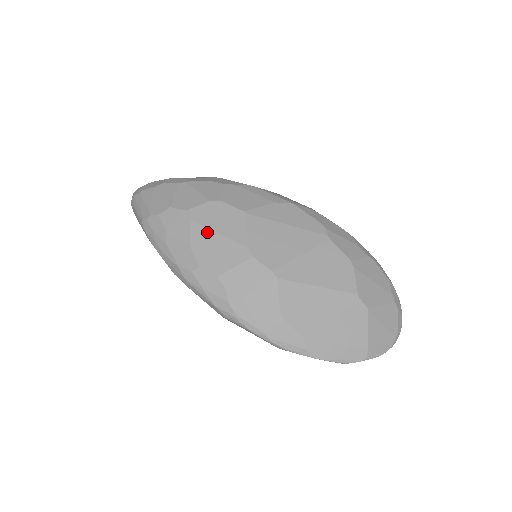
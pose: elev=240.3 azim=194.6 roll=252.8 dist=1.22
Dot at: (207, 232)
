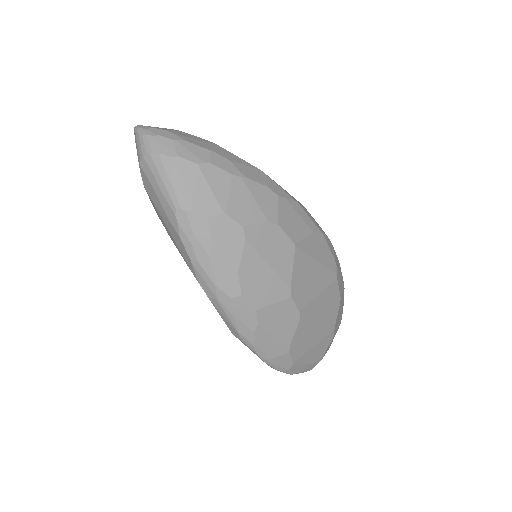
Dot at: (259, 260)
